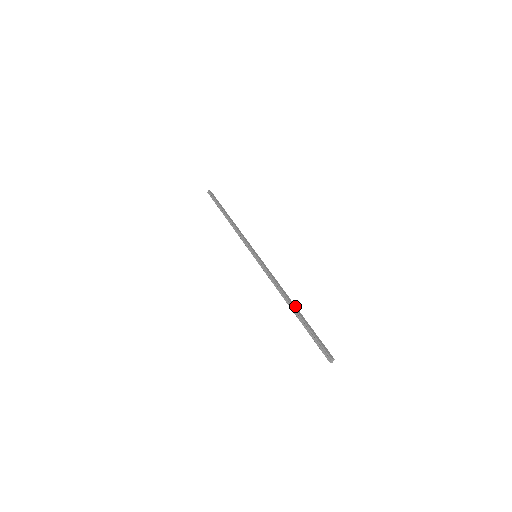
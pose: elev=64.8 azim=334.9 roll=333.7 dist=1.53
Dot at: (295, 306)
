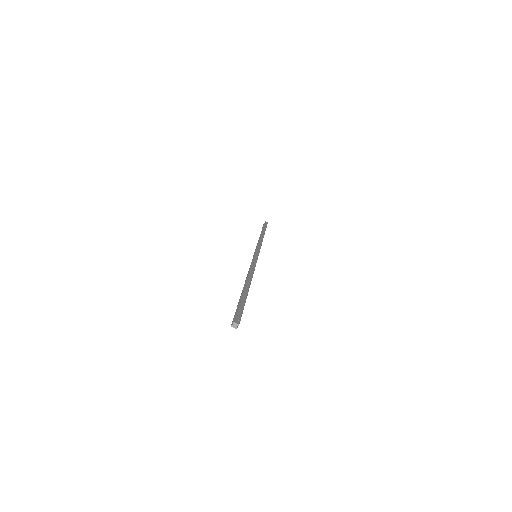
Dot at: (249, 286)
